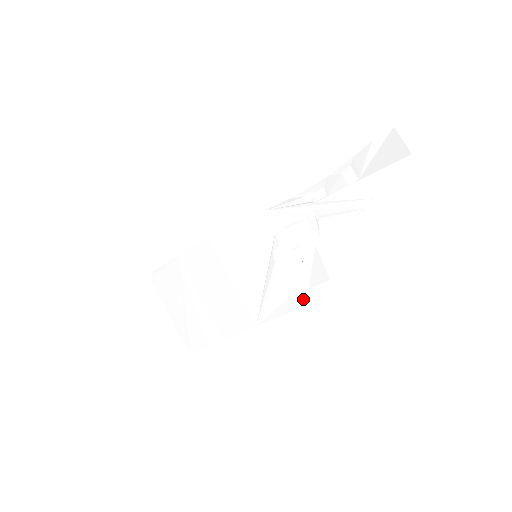
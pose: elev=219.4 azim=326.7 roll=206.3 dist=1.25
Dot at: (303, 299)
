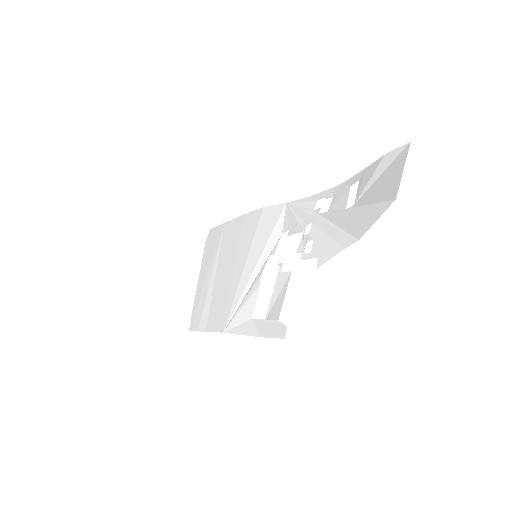
Dot at: (258, 327)
